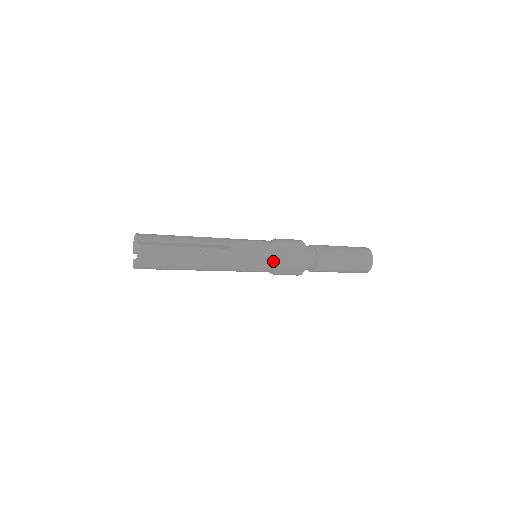
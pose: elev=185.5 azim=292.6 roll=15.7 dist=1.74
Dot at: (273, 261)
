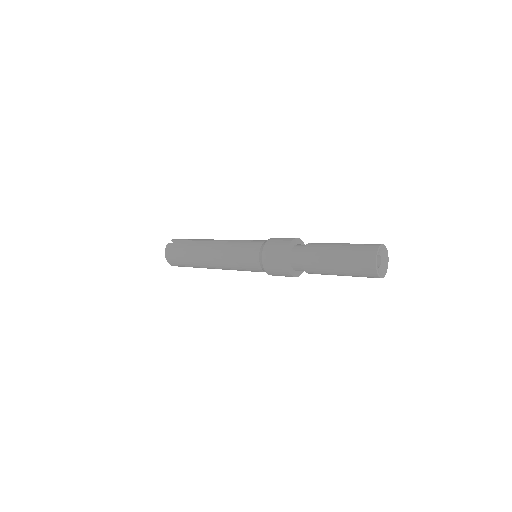
Dot at: (257, 252)
